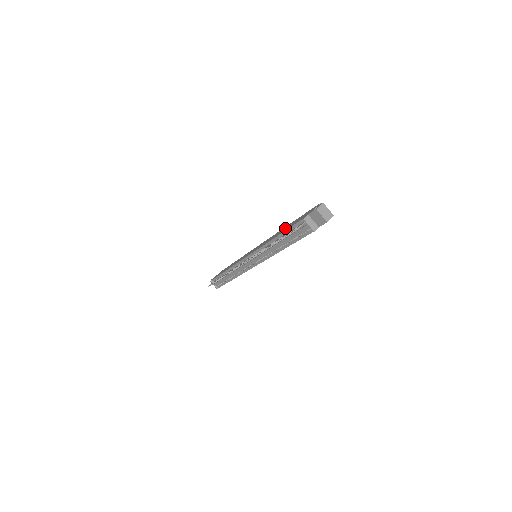
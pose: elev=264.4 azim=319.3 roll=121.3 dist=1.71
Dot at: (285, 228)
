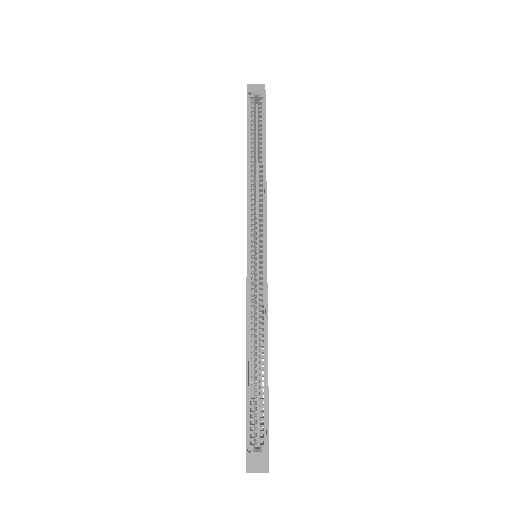
Dot at: occluded
